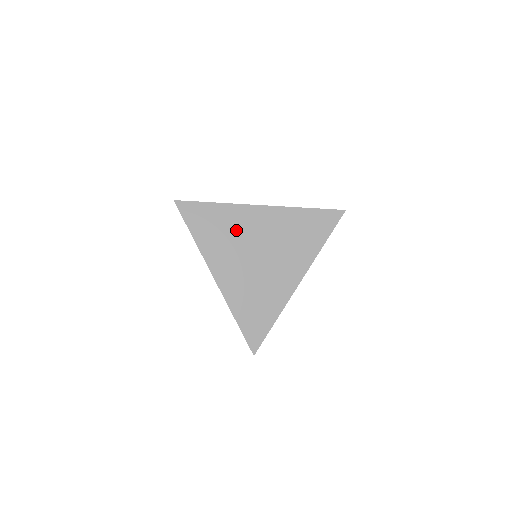
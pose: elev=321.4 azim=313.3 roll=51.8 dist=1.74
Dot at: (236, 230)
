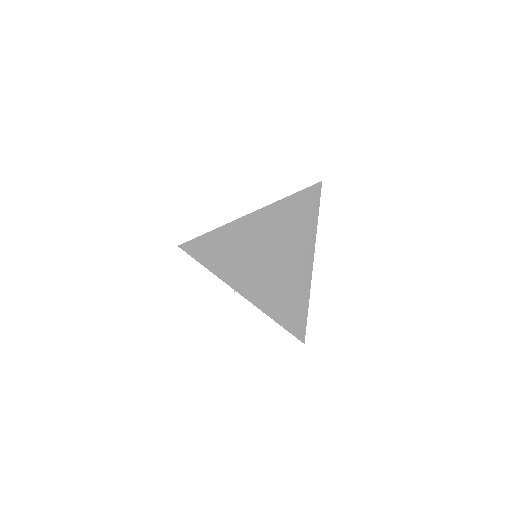
Dot at: (245, 245)
